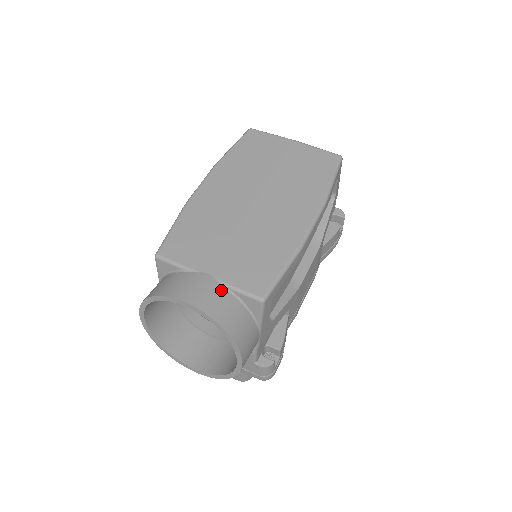
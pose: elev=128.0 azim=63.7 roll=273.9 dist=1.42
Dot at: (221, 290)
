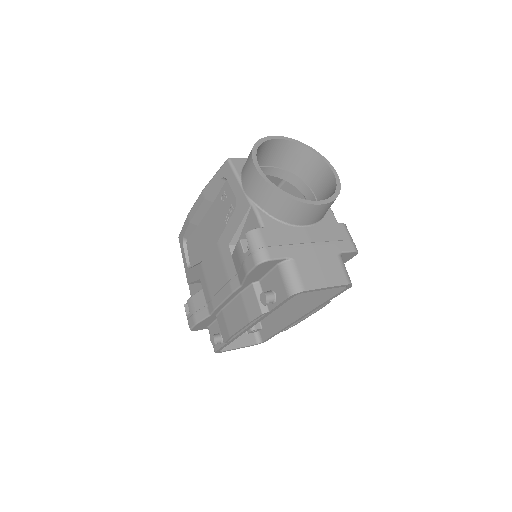
Dot at: occluded
